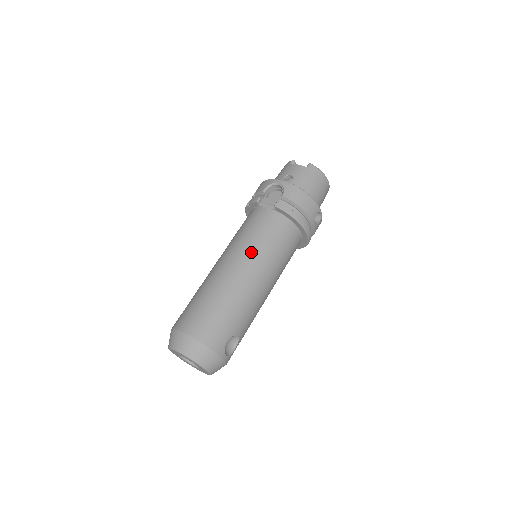
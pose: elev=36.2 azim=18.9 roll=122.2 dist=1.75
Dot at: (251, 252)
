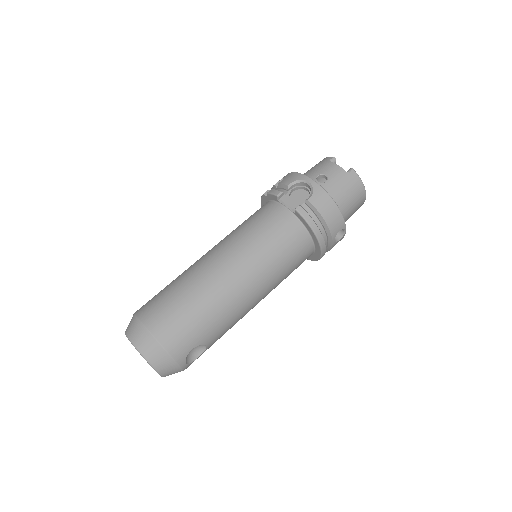
Dot at: (251, 255)
